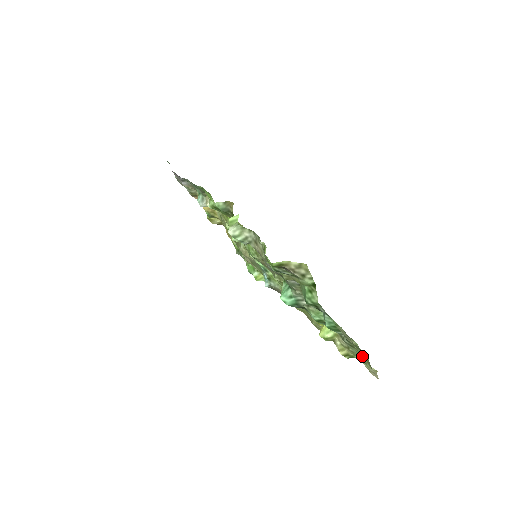
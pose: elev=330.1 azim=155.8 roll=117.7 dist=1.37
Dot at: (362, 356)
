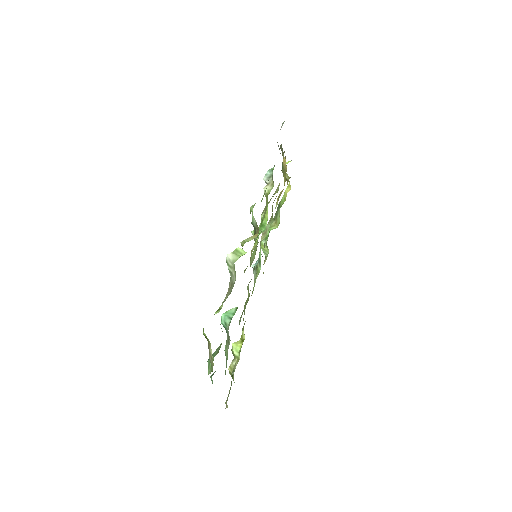
Dot at: occluded
